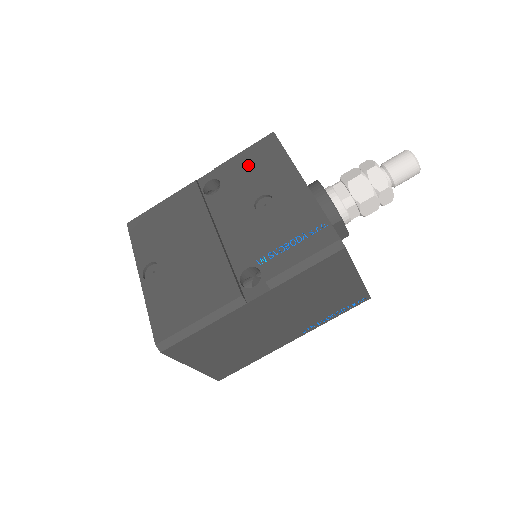
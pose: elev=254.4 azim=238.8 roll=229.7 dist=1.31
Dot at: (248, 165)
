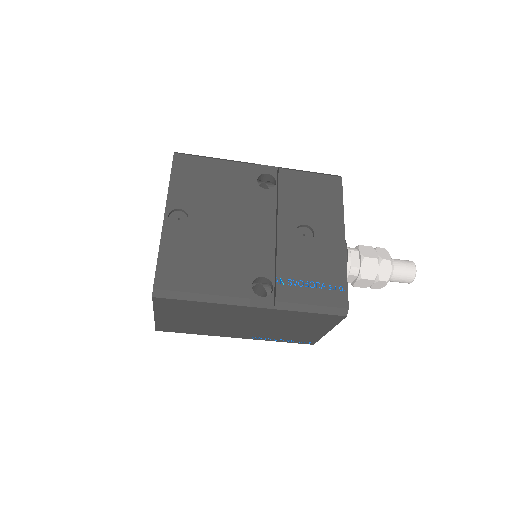
Dot at: (308, 189)
